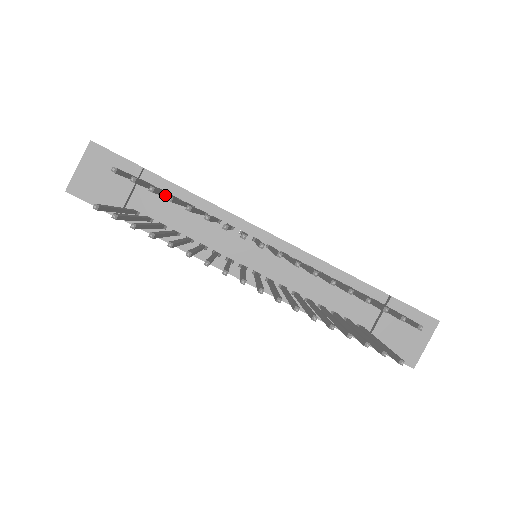
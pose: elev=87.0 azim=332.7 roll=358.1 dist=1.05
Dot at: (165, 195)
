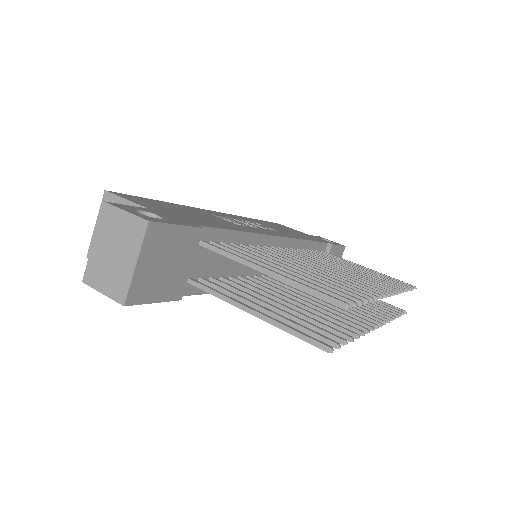
Dot at: (299, 276)
